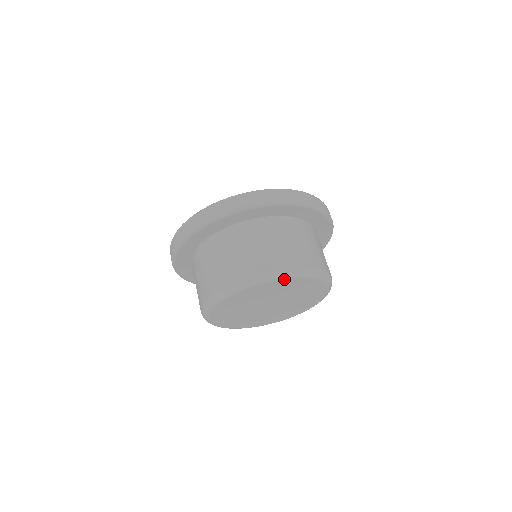
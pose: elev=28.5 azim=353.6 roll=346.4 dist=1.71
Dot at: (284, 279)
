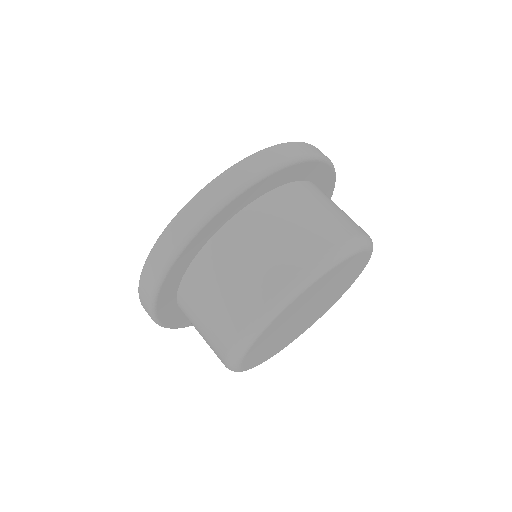
Dot at: (282, 311)
